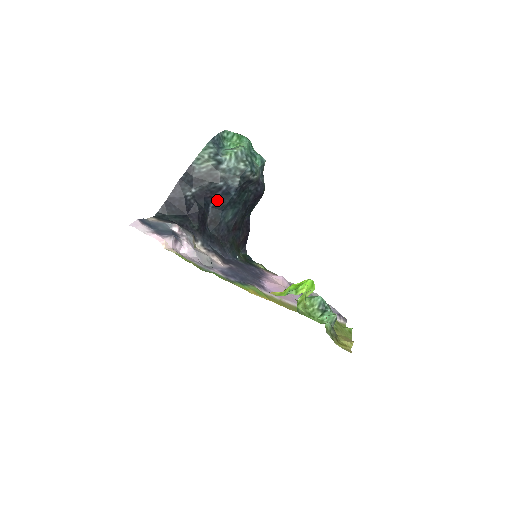
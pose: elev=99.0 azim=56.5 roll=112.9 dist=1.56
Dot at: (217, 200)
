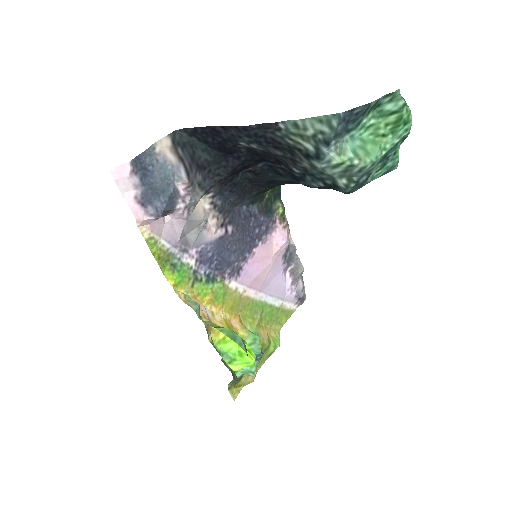
Dot at: (279, 167)
